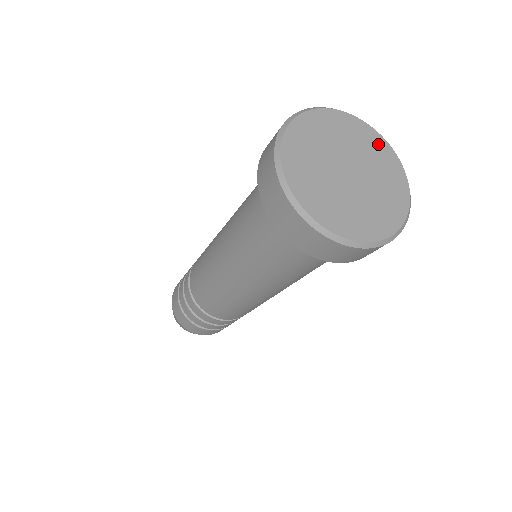
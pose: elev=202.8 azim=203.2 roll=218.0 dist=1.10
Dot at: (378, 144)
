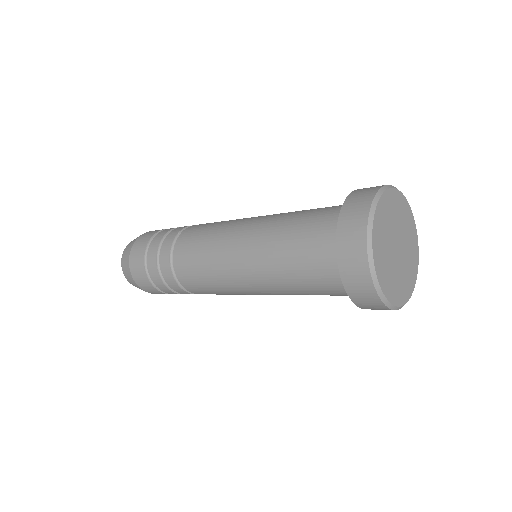
Dot at: (415, 249)
